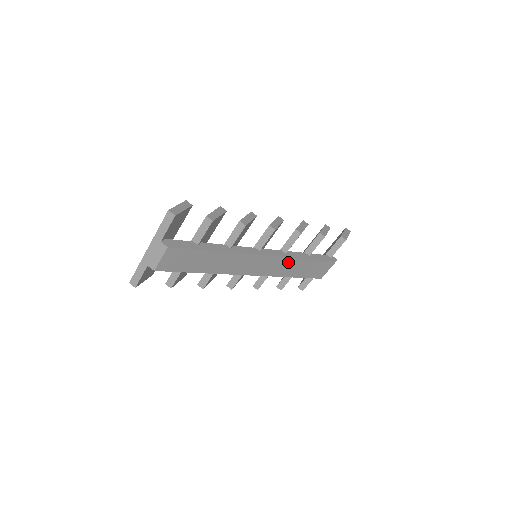
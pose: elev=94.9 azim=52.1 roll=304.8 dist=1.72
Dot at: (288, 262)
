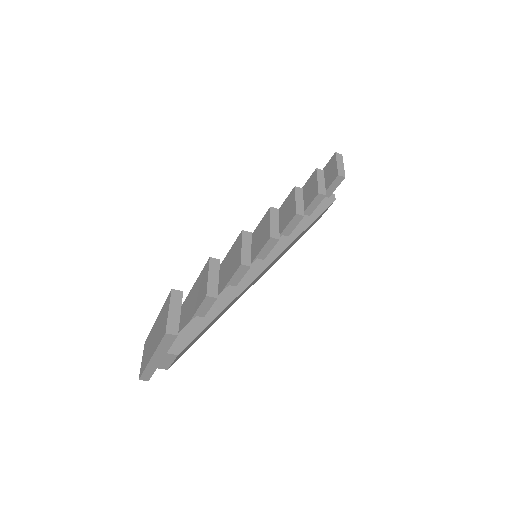
Dot at: occluded
